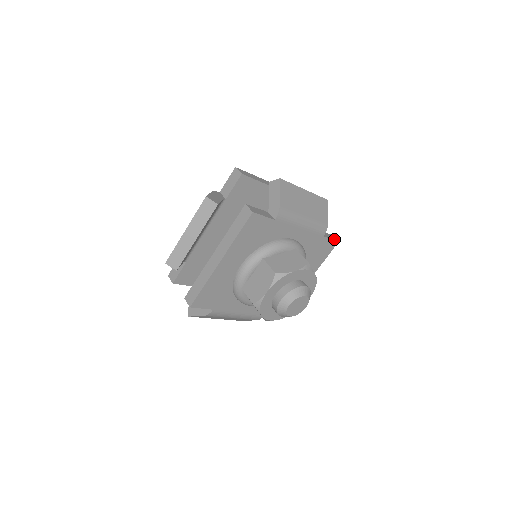
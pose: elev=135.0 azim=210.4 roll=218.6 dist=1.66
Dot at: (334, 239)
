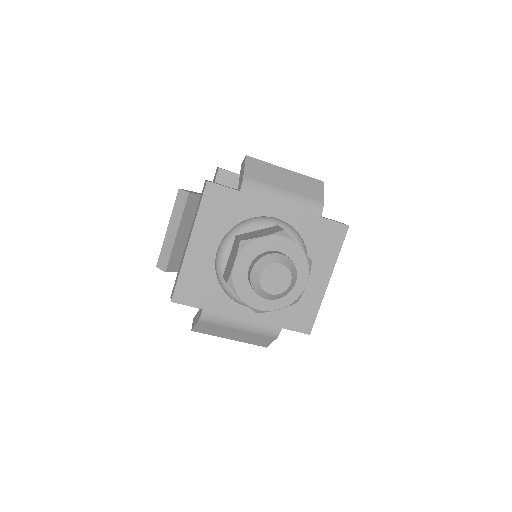
Dot at: (342, 223)
